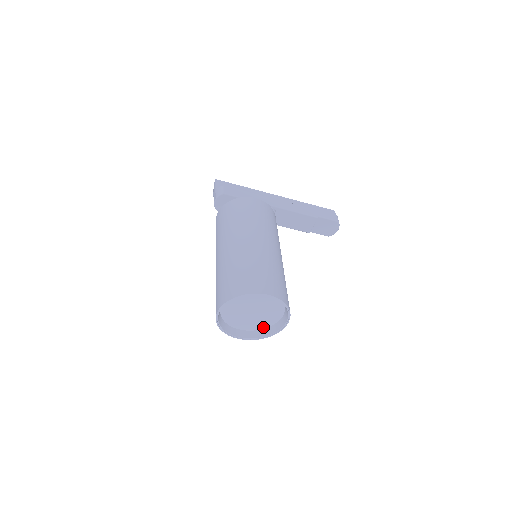
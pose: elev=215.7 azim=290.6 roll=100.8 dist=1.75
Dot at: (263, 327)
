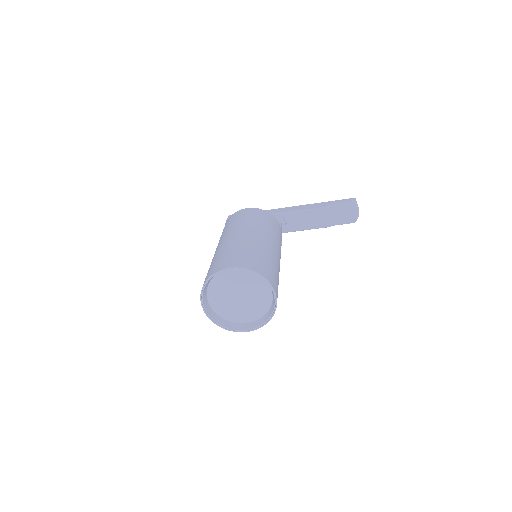
Dot at: (263, 313)
